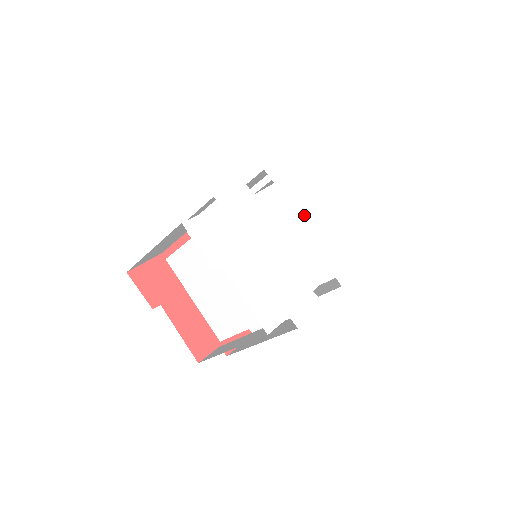
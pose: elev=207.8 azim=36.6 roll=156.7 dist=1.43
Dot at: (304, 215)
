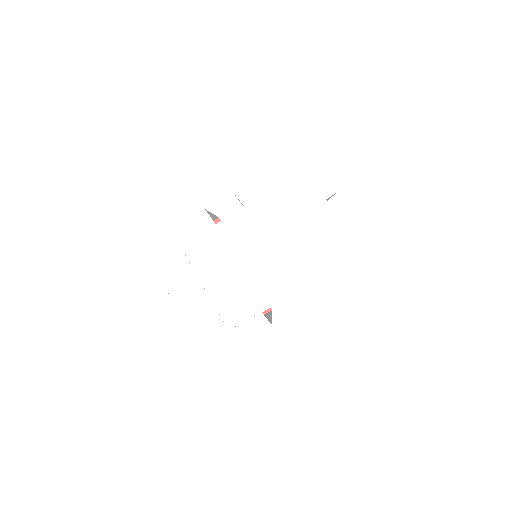
Dot at: (274, 235)
